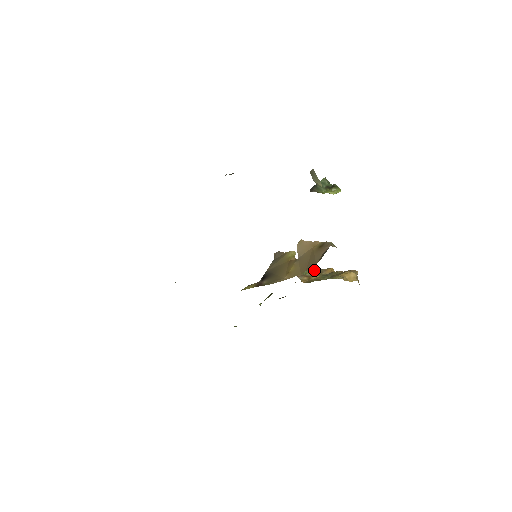
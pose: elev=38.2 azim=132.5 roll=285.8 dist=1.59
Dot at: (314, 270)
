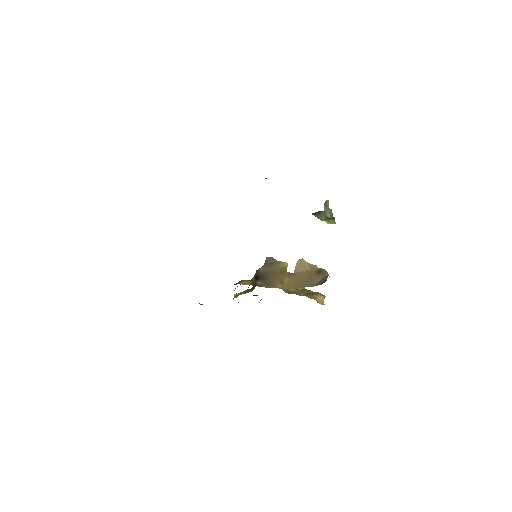
Dot at: occluded
